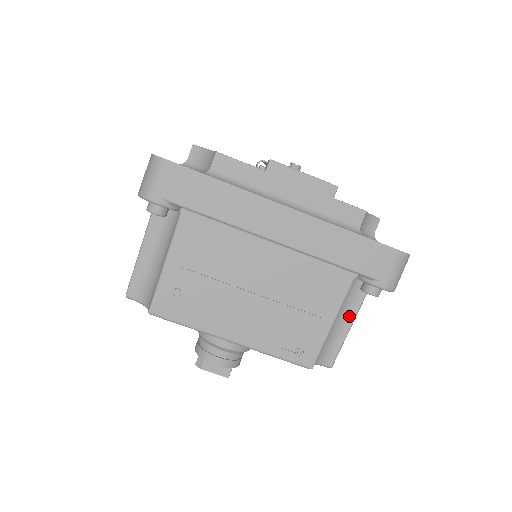
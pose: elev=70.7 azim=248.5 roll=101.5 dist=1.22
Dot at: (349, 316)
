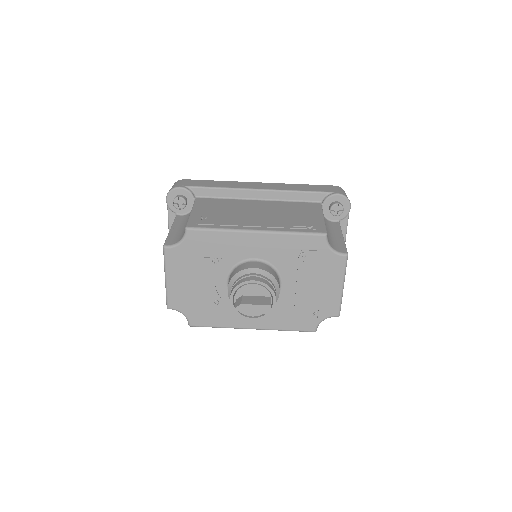
Dot at: (337, 234)
